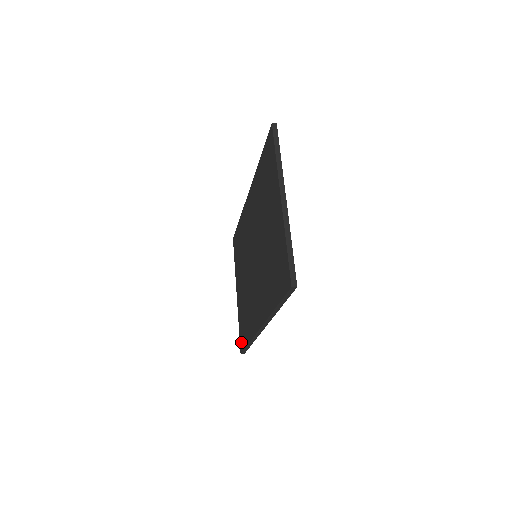
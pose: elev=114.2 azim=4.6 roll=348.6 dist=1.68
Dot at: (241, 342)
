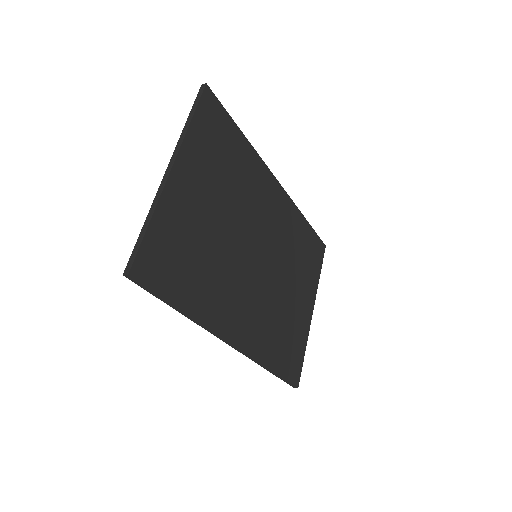
Dot at: occluded
